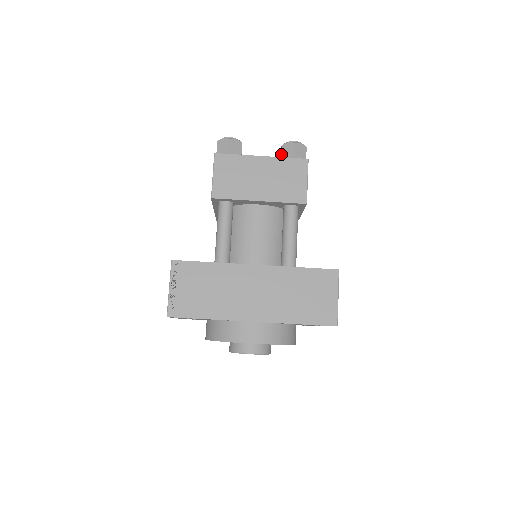
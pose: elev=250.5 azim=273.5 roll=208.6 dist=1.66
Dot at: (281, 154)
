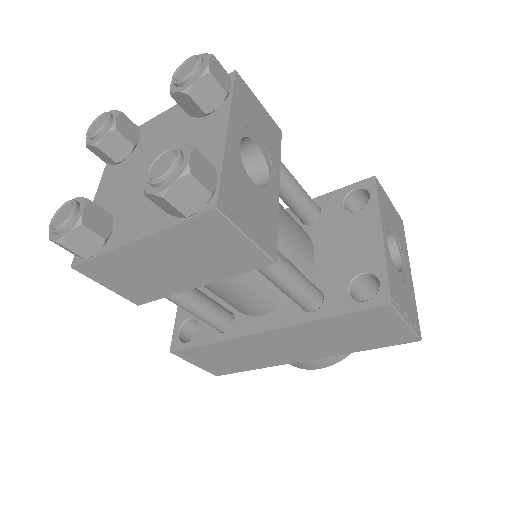
Dot at: occluded
